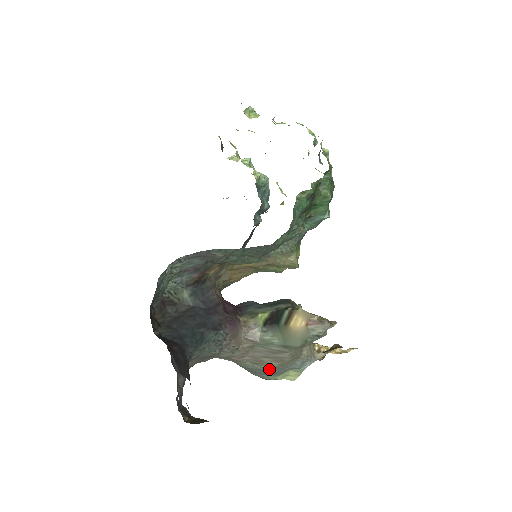
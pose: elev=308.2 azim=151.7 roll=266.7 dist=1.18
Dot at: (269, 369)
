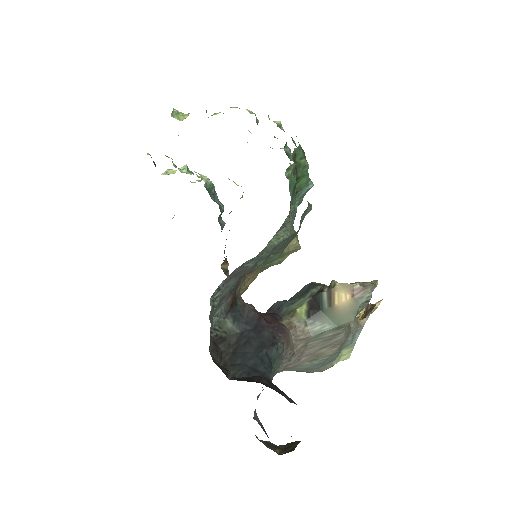
Dot at: (327, 359)
